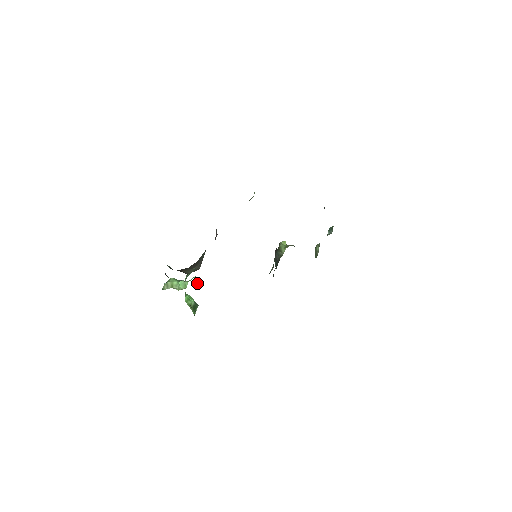
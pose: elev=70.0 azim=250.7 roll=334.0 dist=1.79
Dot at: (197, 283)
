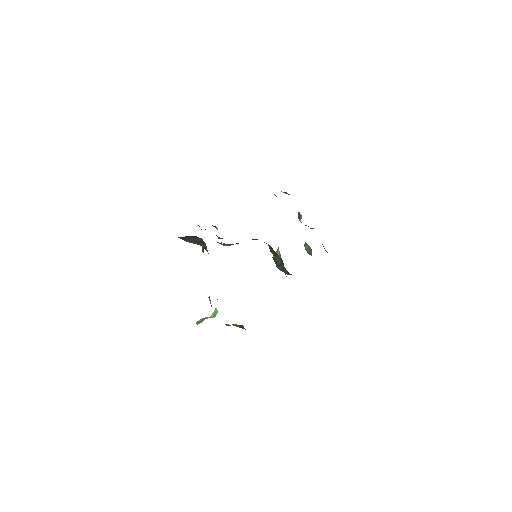
Dot at: occluded
